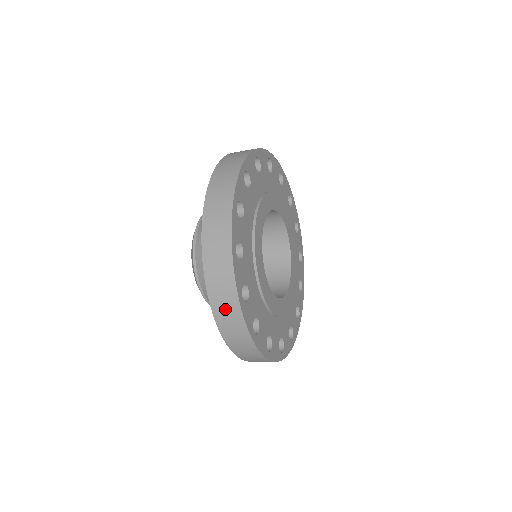
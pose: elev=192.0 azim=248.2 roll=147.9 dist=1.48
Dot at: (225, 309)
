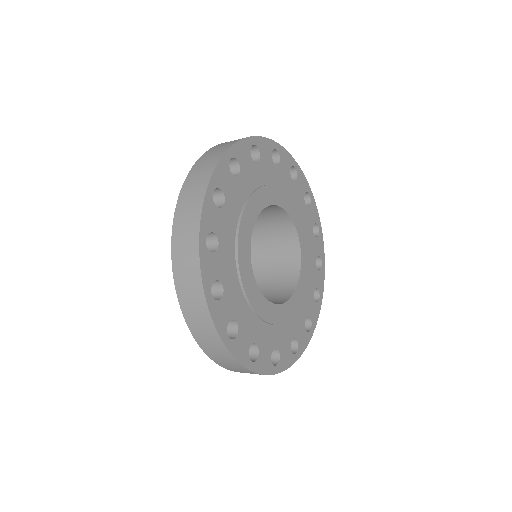
Dot at: (240, 371)
